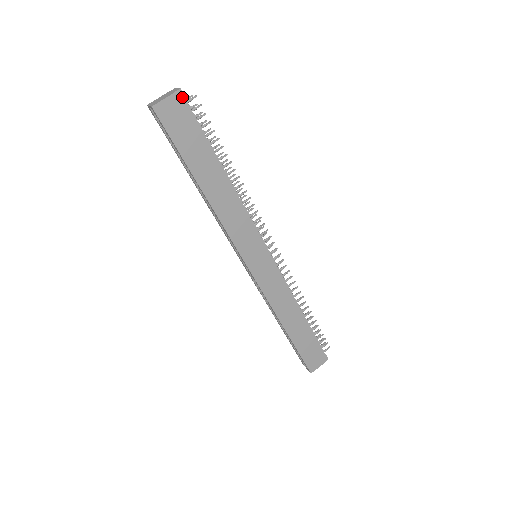
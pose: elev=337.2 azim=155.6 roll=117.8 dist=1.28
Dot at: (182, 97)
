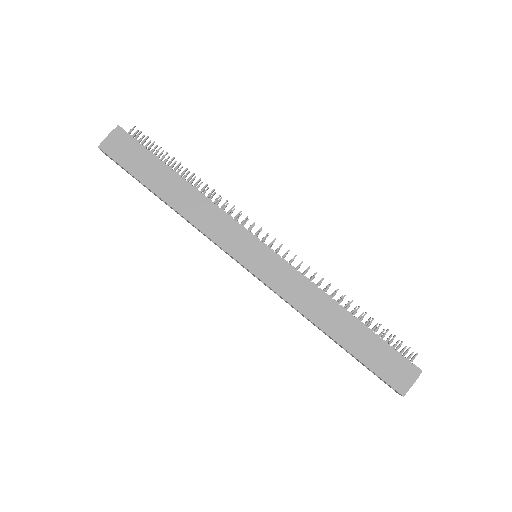
Dot at: (122, 131)
